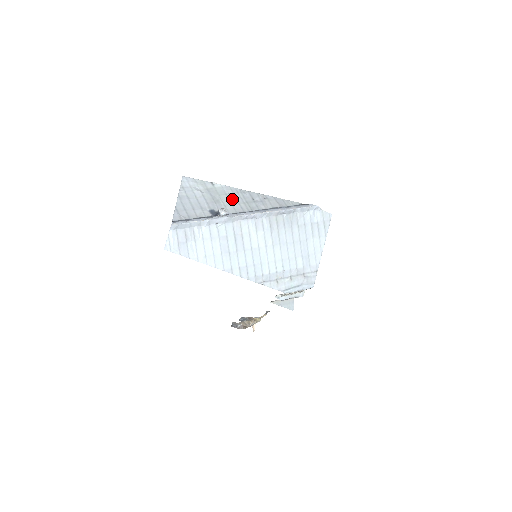
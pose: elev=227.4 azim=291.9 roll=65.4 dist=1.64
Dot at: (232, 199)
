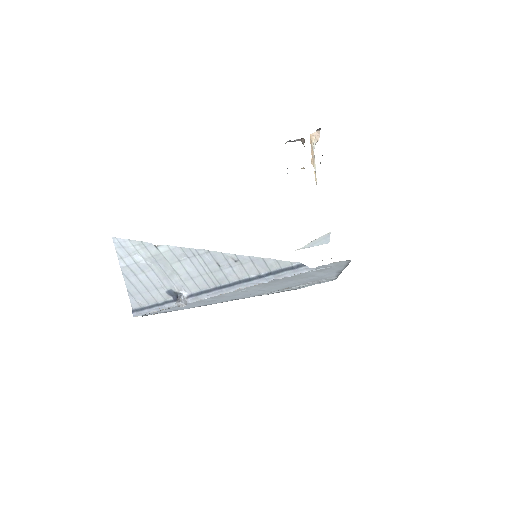
Dot at: (189, 269)
